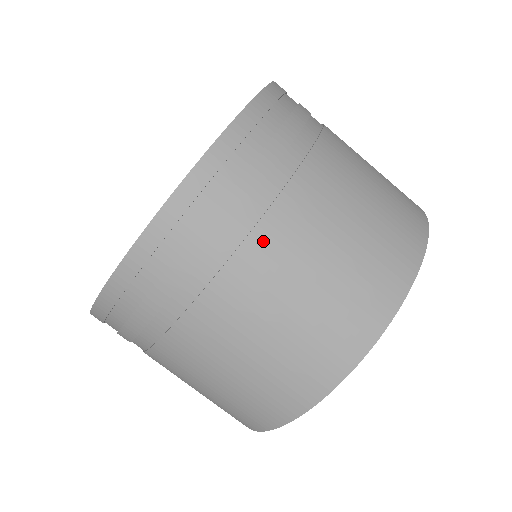
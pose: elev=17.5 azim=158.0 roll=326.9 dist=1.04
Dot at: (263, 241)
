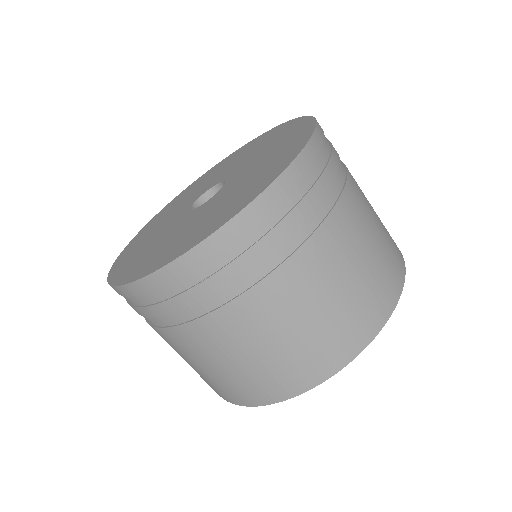
Dot at: (348, 202)
